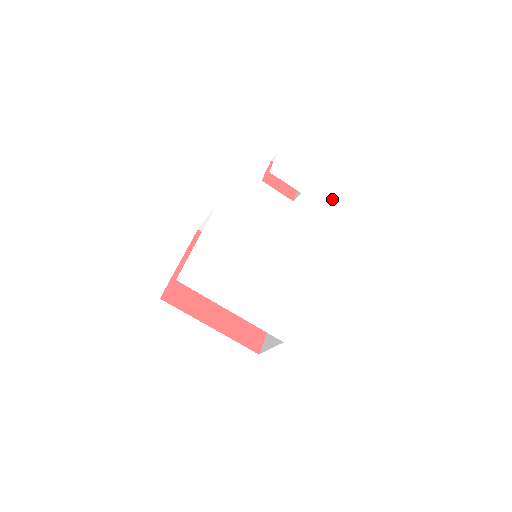
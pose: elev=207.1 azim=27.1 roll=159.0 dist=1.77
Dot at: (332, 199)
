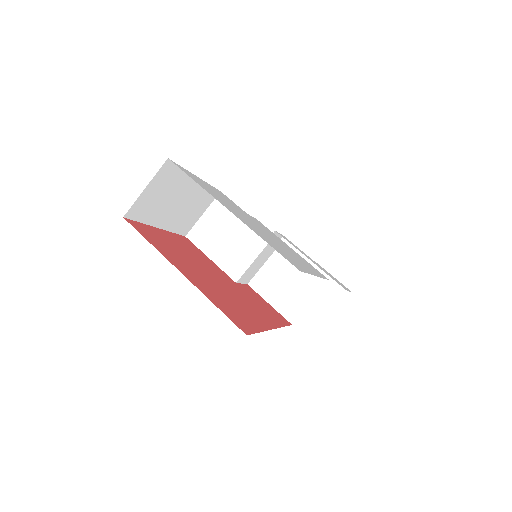
Dot at: occluded
